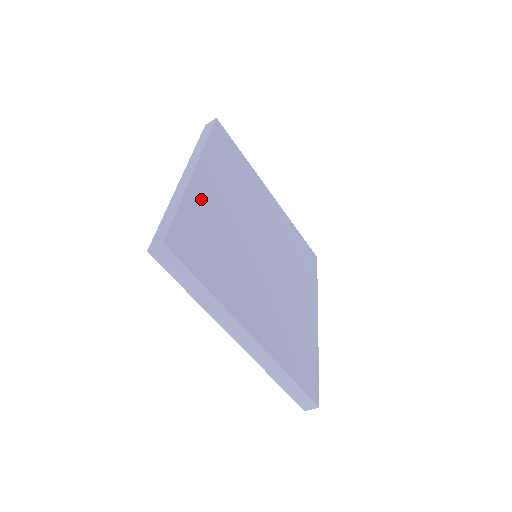
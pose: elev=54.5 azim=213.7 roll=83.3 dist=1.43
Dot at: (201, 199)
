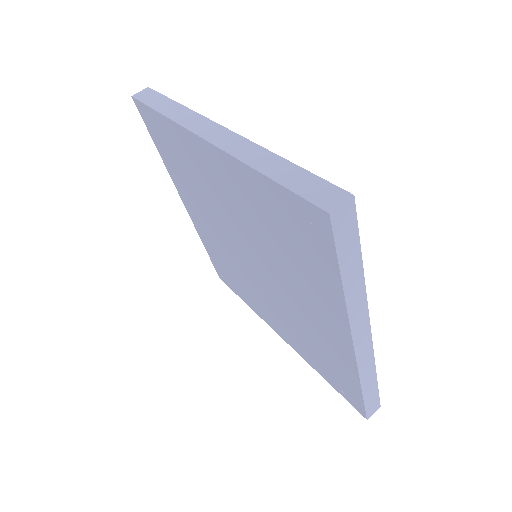
Dot at: occluded
